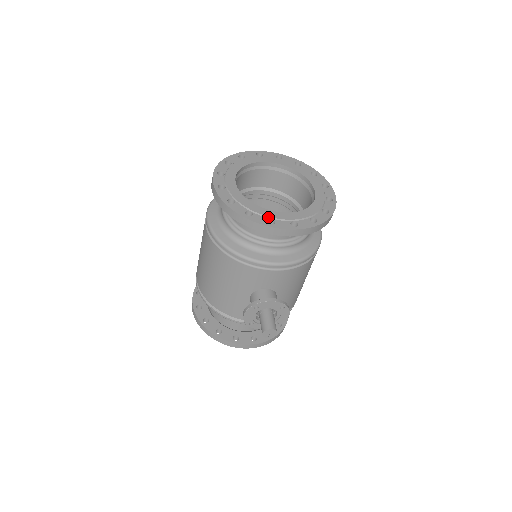
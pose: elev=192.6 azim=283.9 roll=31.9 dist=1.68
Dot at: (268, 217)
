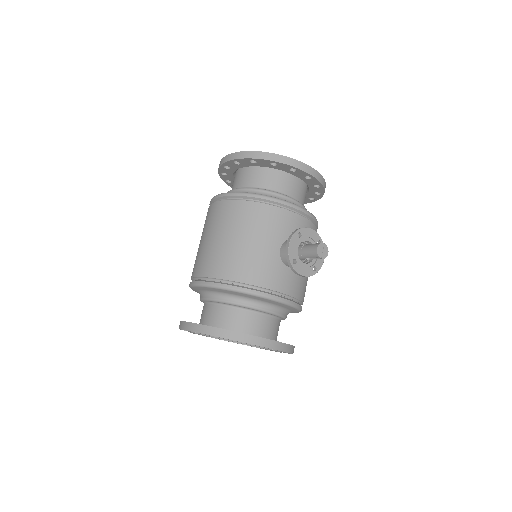
Dot at: occluded
